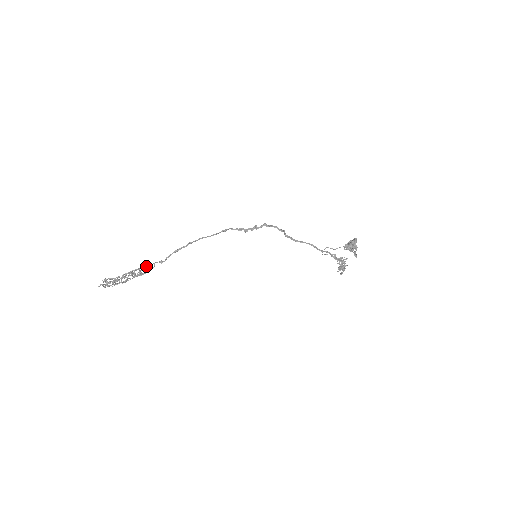
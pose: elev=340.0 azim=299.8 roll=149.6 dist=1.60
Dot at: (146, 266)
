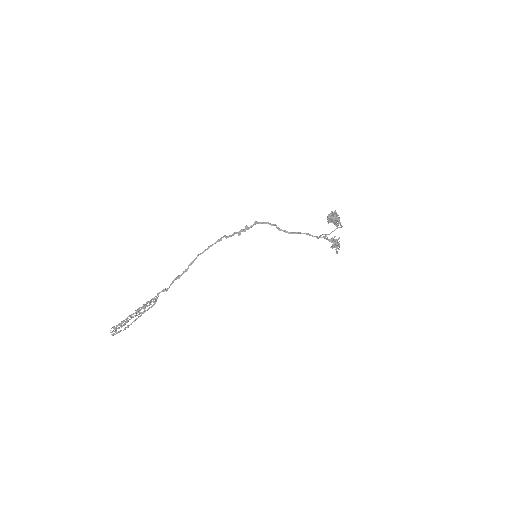
Dot at: (153, 301)
